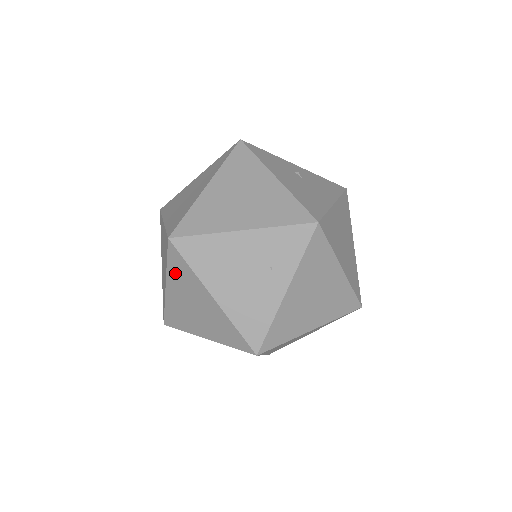
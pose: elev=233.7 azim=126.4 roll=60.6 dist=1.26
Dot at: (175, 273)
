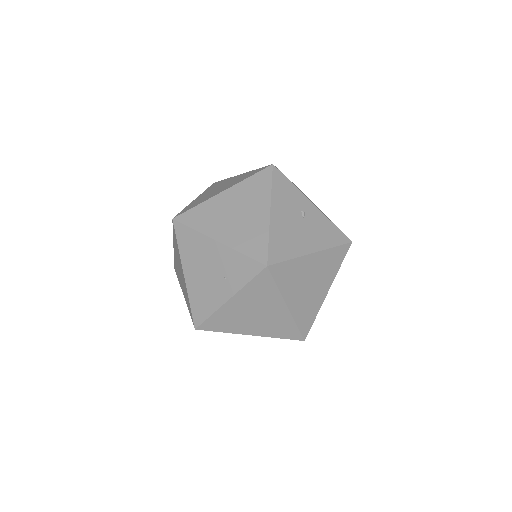
Dot at: (175, 243)
